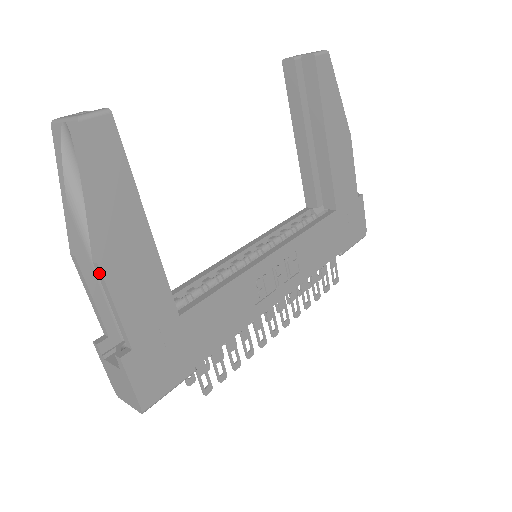
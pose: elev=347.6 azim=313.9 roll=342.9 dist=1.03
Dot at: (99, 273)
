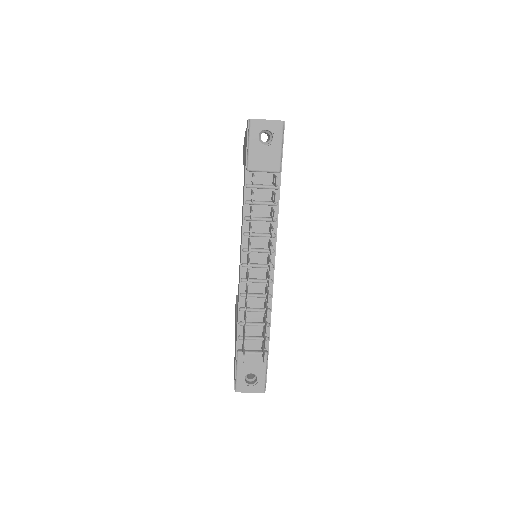
Dot at: occluded
